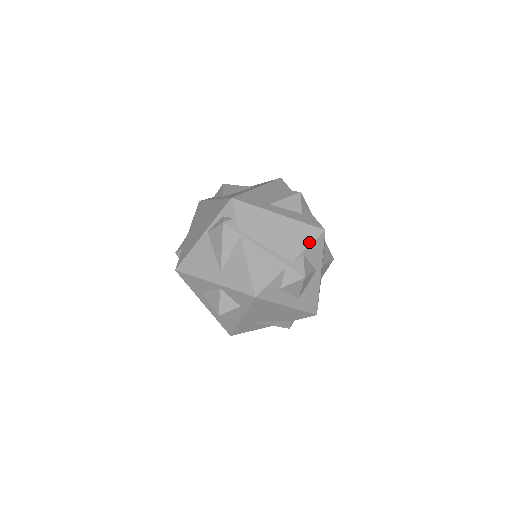
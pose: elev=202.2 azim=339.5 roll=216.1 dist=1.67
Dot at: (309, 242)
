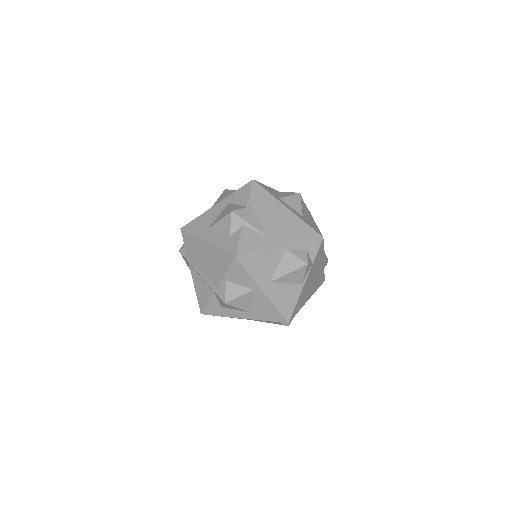
Dot at: (226, 269)
